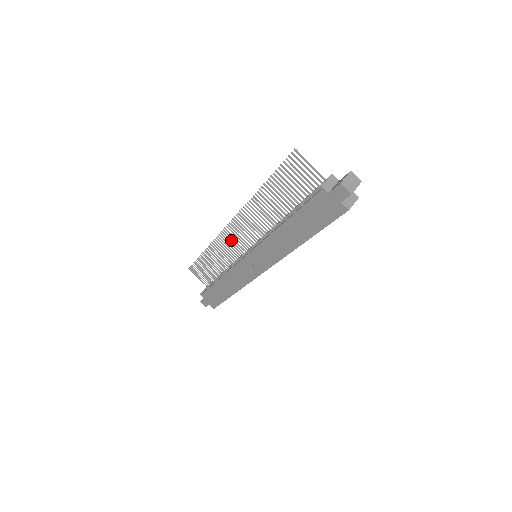
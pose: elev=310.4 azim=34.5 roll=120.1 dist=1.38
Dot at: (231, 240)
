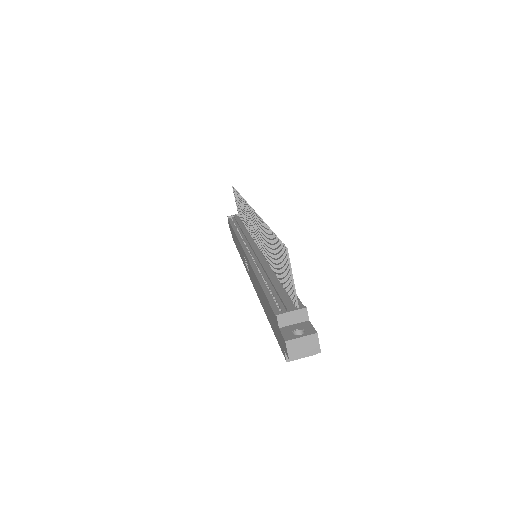
Dot at: occluded
